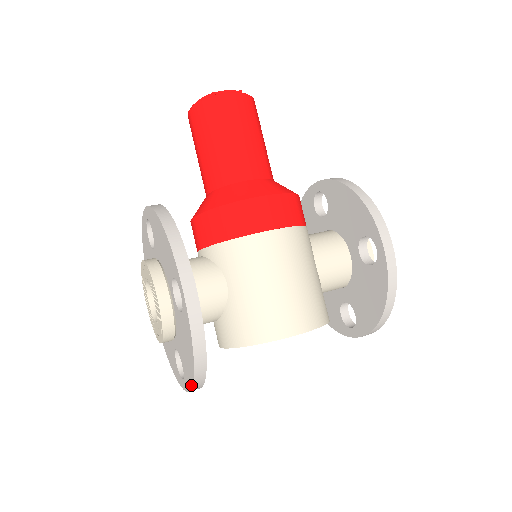
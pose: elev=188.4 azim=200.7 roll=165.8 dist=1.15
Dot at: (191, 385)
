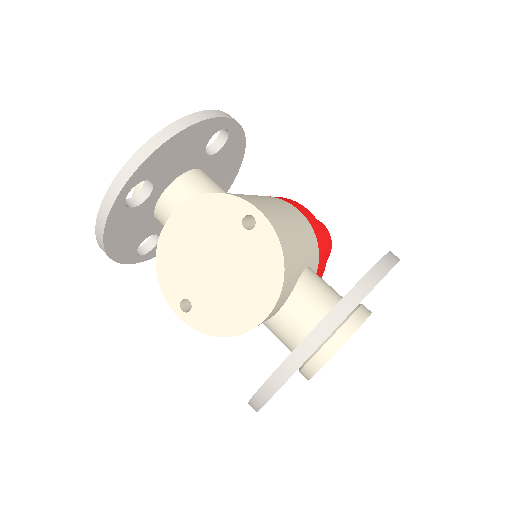
Dot at: (142, 147)
